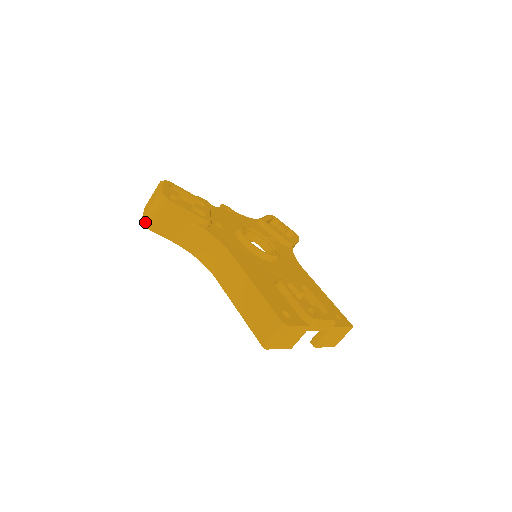
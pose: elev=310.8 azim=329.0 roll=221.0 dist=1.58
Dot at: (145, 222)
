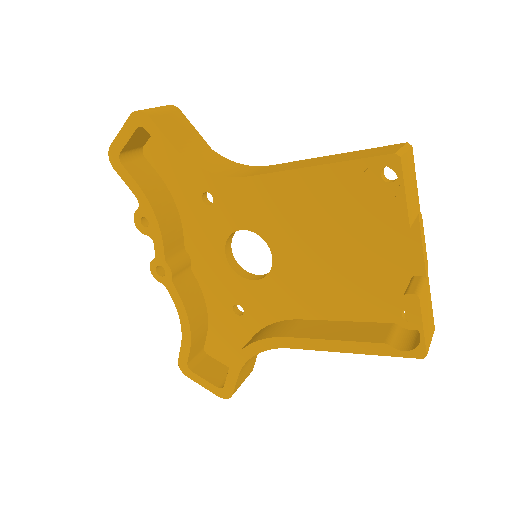
Dot at: (142, 110)
